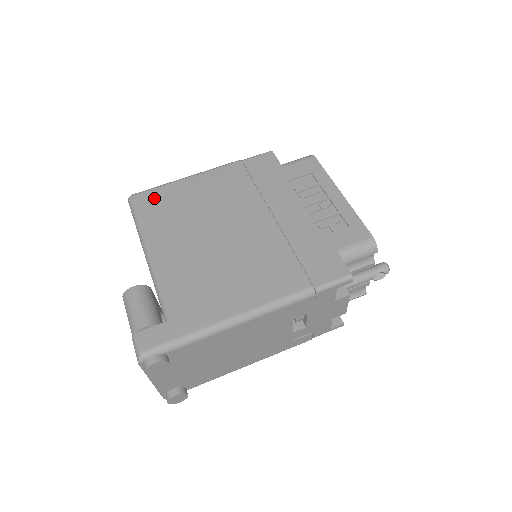
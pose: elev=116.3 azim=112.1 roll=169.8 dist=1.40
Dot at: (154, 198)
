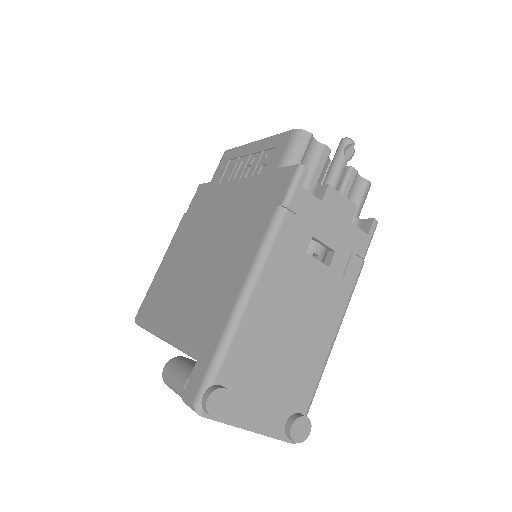
Dot at: (148, 301)
